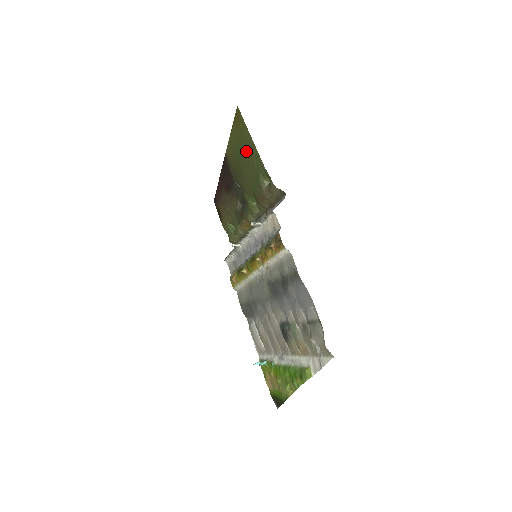
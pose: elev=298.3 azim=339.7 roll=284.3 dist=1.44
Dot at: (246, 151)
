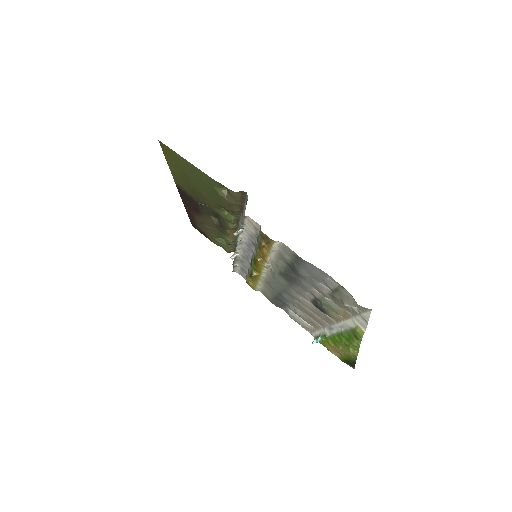
Dot at: (190, 174)
